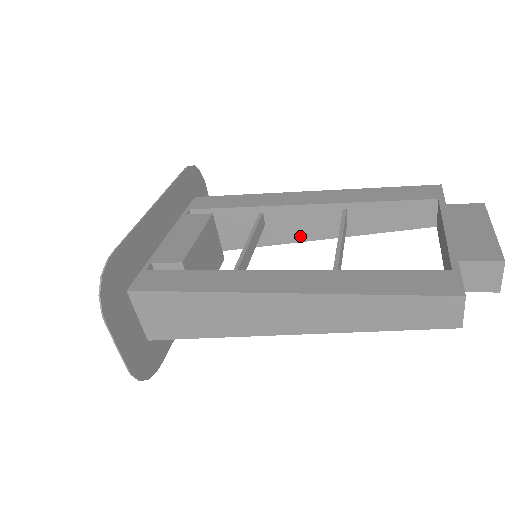
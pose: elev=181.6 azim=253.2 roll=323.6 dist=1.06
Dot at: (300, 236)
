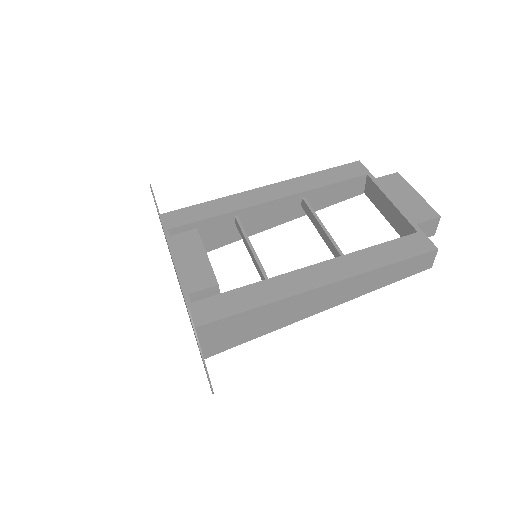
Dot at: (267, 225)
